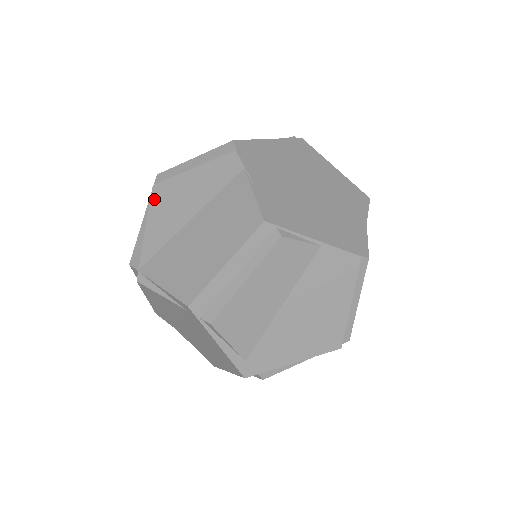
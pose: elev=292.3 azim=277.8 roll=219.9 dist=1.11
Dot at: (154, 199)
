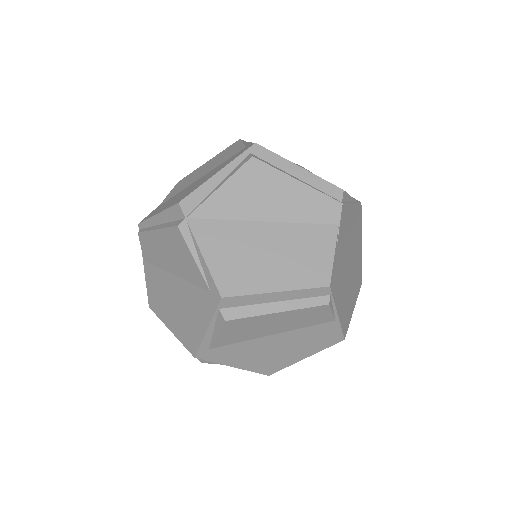
Dot at: (245, 170)
